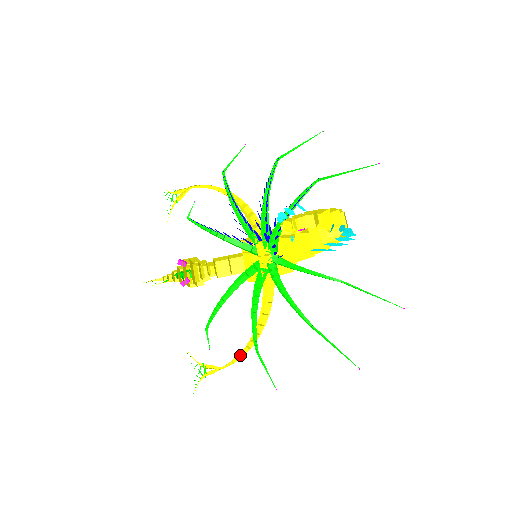
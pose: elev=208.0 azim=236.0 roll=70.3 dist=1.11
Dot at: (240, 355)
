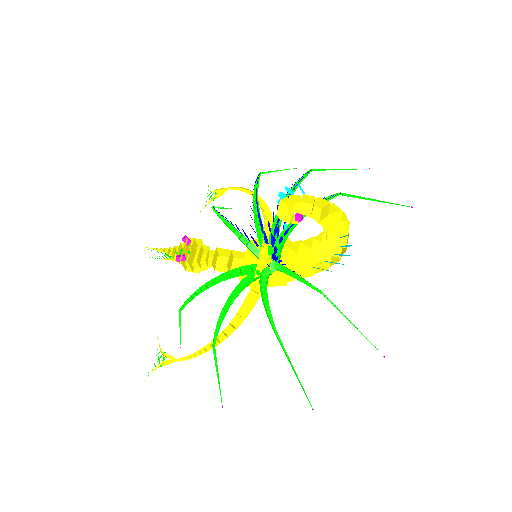
Dot at: (201, 352)
